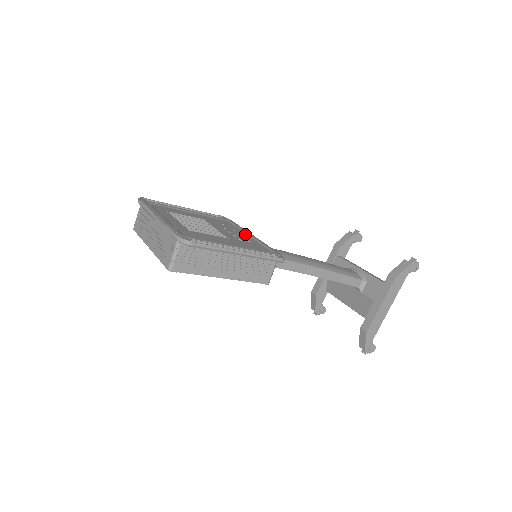
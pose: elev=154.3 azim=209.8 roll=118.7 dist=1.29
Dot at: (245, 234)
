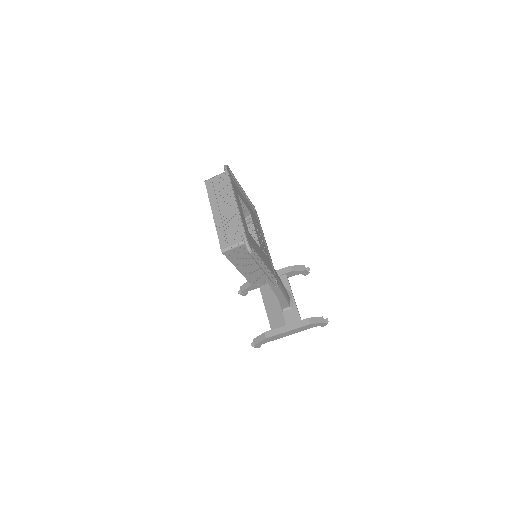
Dot at: (264, 242)
